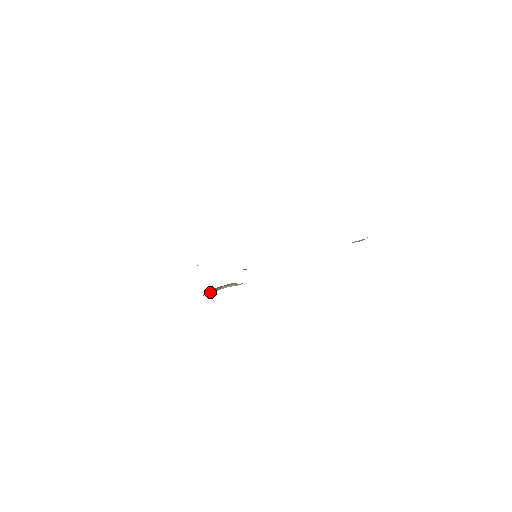
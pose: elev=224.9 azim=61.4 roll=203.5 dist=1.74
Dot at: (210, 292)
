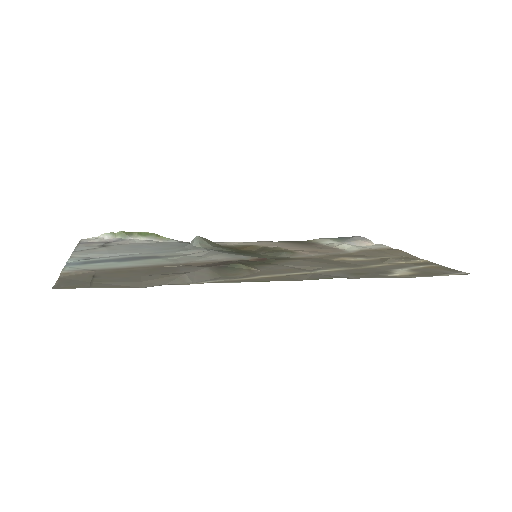
Dot at: (109, 237)
